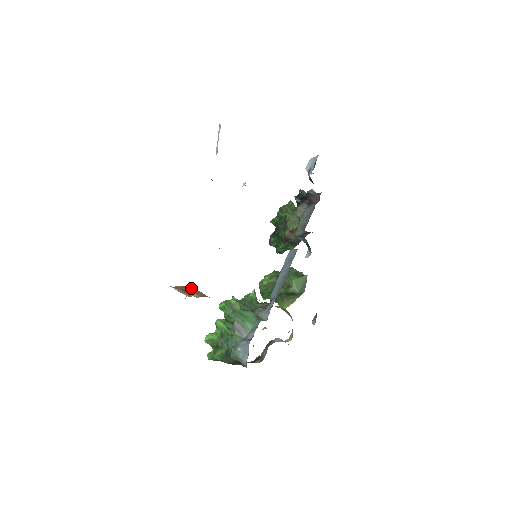
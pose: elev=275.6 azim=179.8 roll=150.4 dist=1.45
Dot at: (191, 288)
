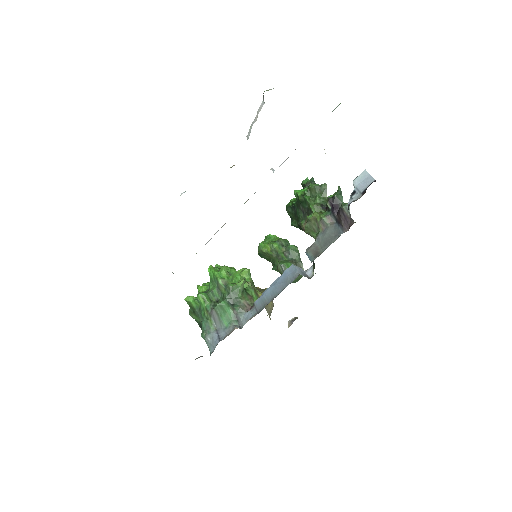
Dot at: occluded
